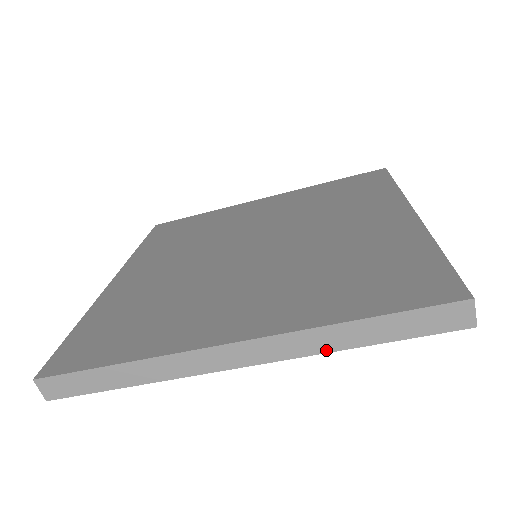
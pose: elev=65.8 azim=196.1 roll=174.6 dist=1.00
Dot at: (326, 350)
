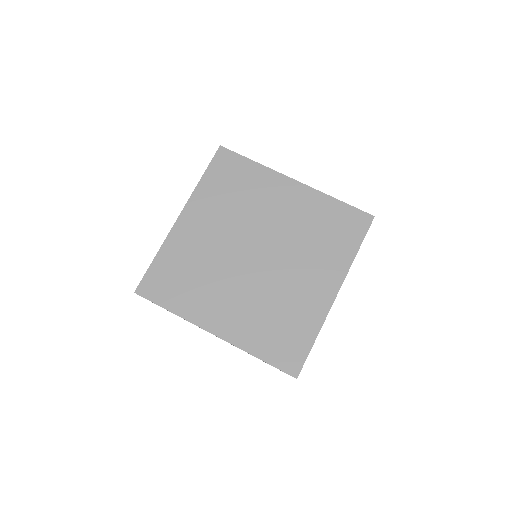
Dot at: occluded
